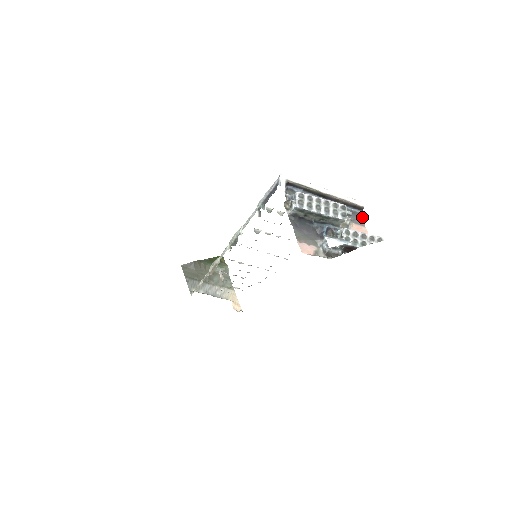
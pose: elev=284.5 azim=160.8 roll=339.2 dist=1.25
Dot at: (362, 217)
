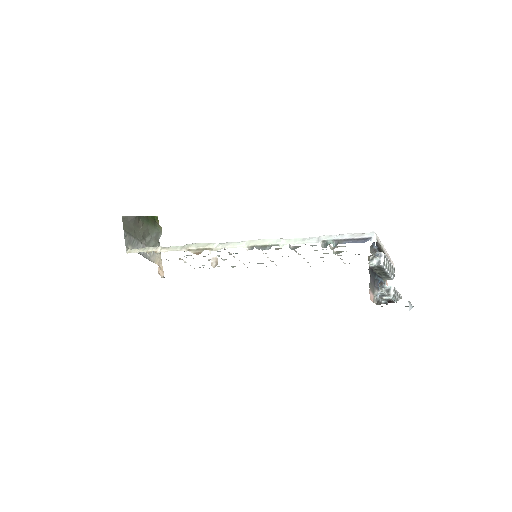
Dot at: occluded
